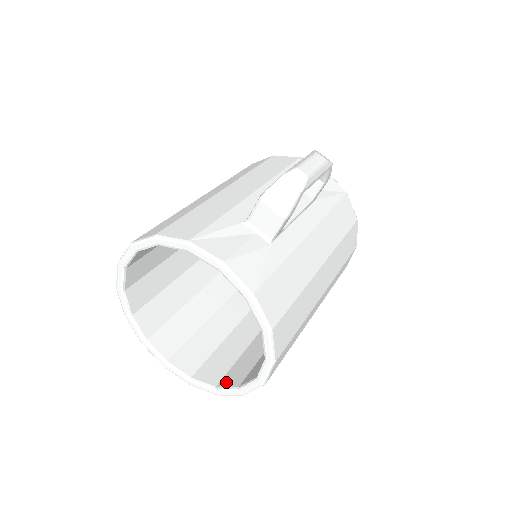
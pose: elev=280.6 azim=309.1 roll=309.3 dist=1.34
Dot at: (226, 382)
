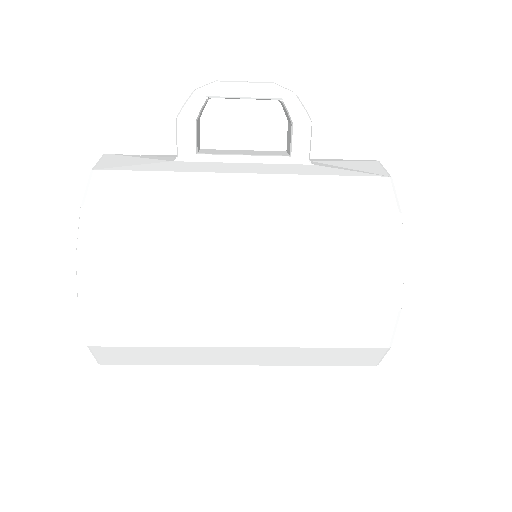
Dot at: occluded
